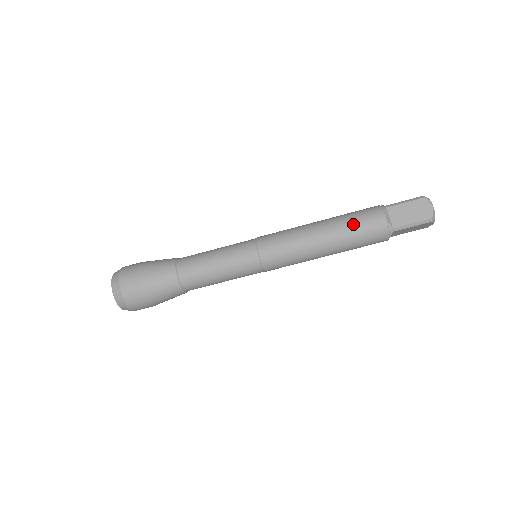
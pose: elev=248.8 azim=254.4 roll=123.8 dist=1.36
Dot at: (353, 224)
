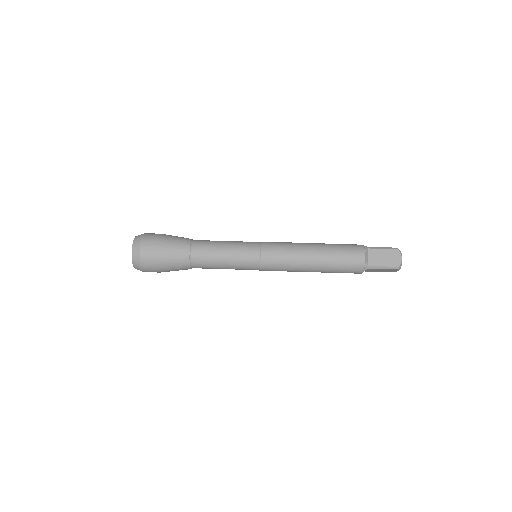
Dot at: (339, 254)
